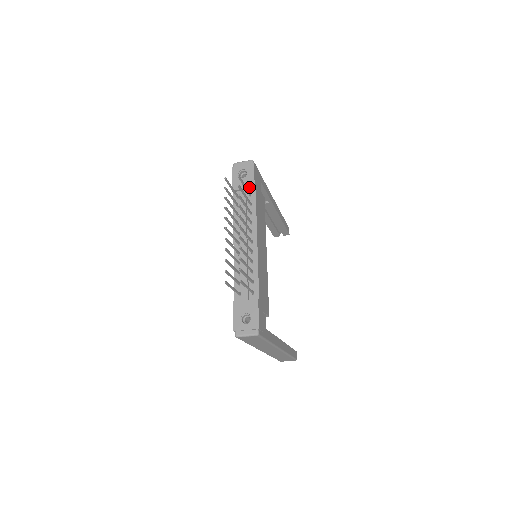
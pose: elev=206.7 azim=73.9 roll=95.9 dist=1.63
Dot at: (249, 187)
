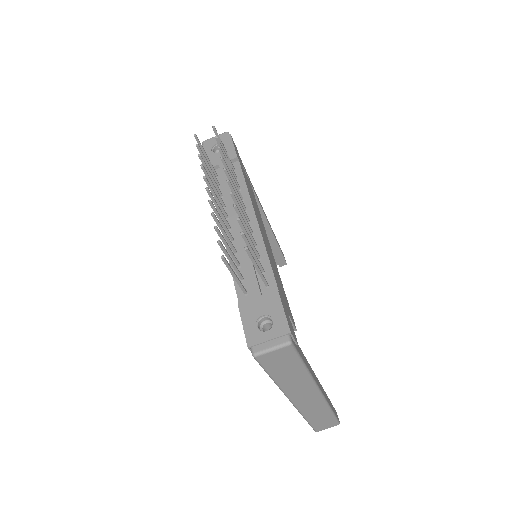
Dot at: (230, 159)
